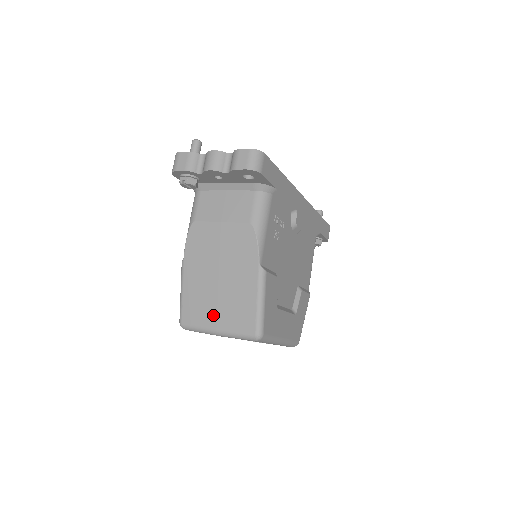
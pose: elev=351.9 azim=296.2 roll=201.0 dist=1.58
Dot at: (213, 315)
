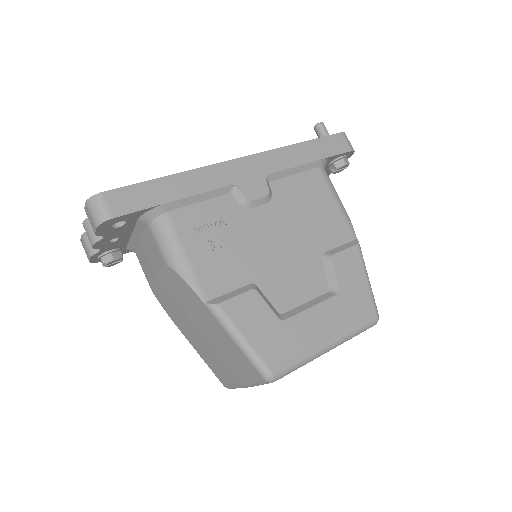
Dot at: (228, 370)
